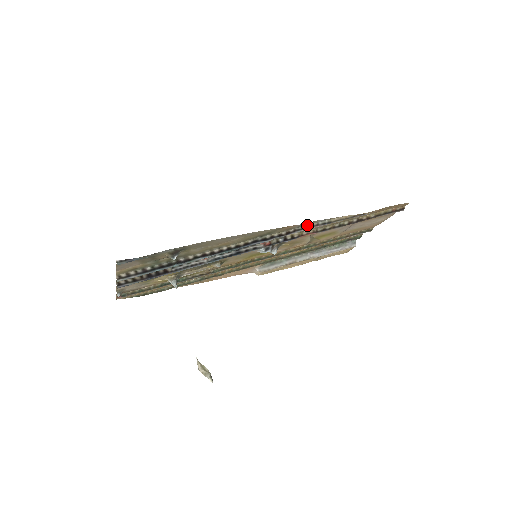
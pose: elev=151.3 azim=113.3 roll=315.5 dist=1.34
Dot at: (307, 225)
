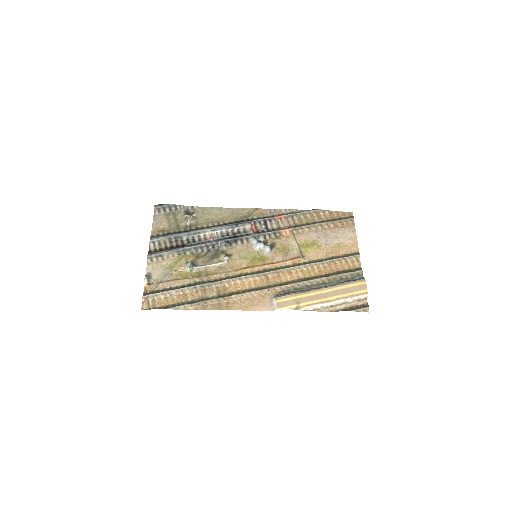
Dot at: (276, 215)
